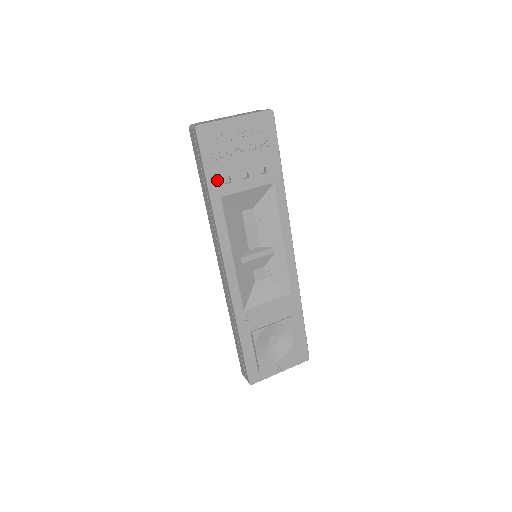
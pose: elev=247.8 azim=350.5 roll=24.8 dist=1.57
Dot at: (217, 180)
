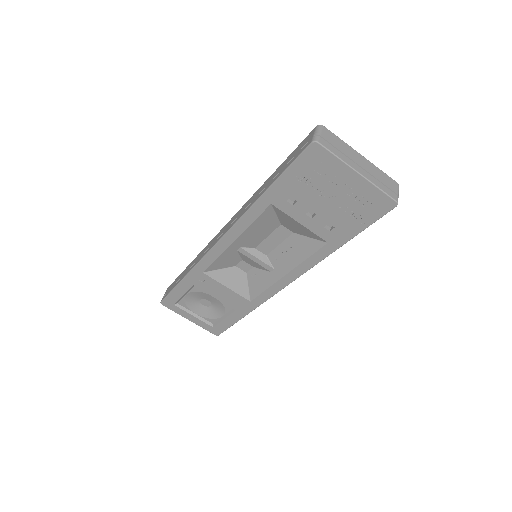
Dot at: (283, 191)
